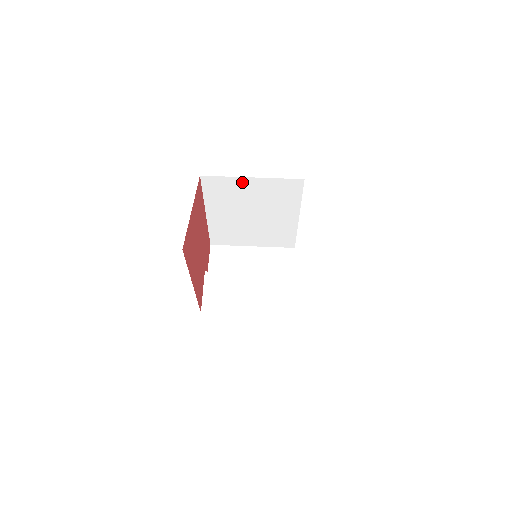
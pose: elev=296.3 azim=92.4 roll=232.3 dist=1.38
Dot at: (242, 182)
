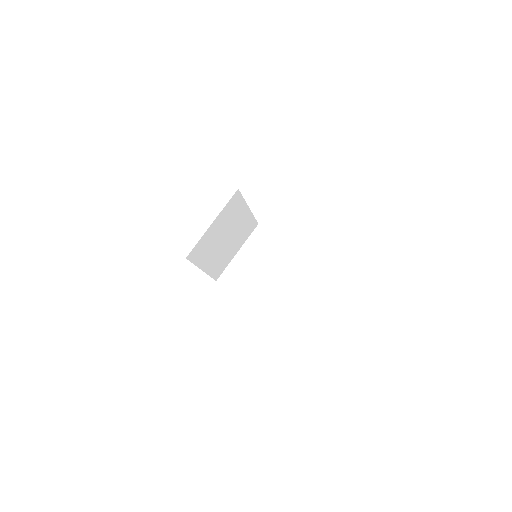
Dot at: (209, 232)
